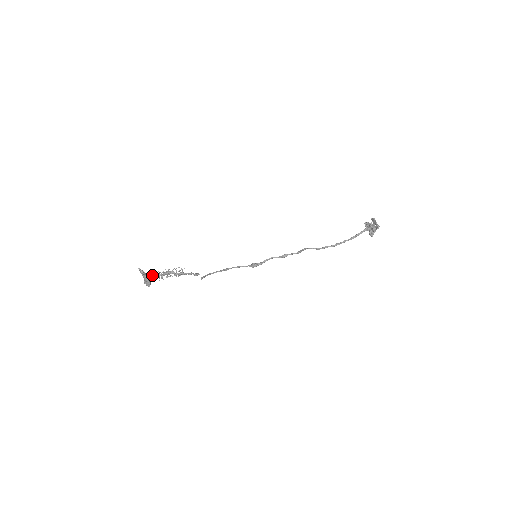
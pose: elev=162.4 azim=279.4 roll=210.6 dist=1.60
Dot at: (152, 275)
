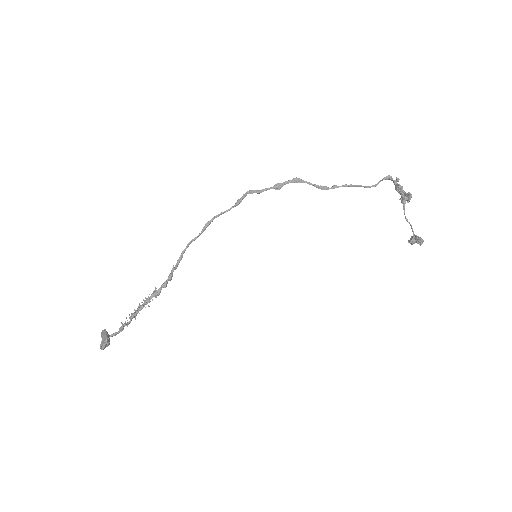
Dot at: (115, 333)
